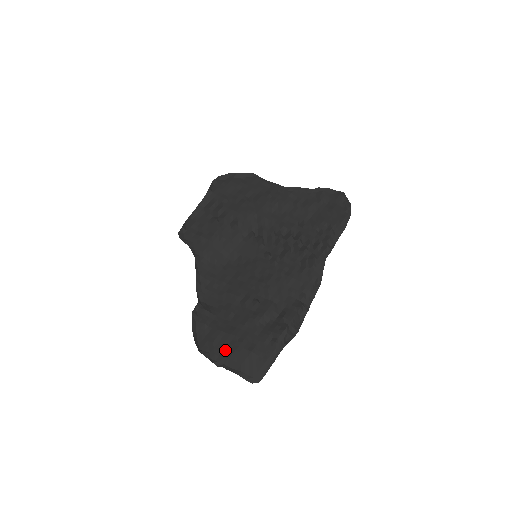
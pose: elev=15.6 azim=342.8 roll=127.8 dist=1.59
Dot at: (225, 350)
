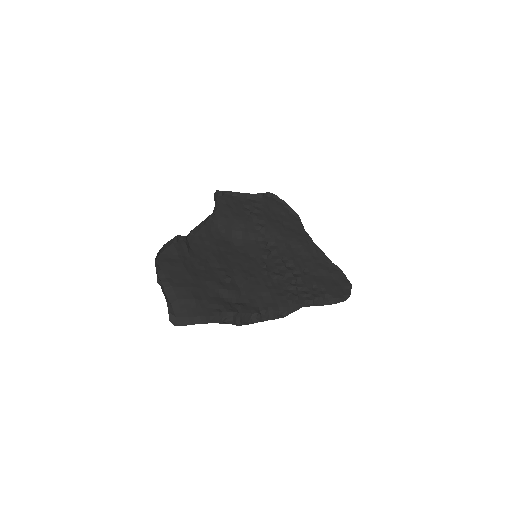
Dot at: (175, 279)
